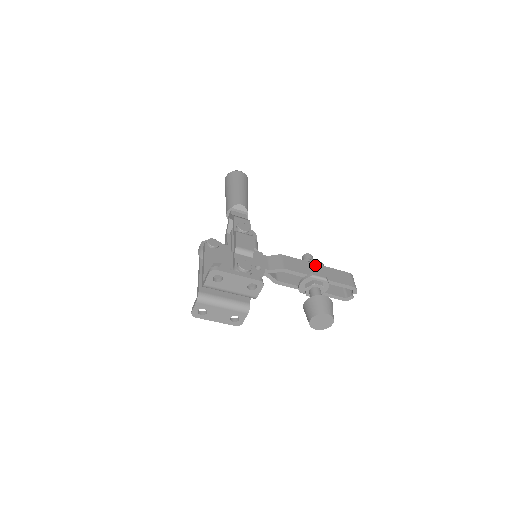
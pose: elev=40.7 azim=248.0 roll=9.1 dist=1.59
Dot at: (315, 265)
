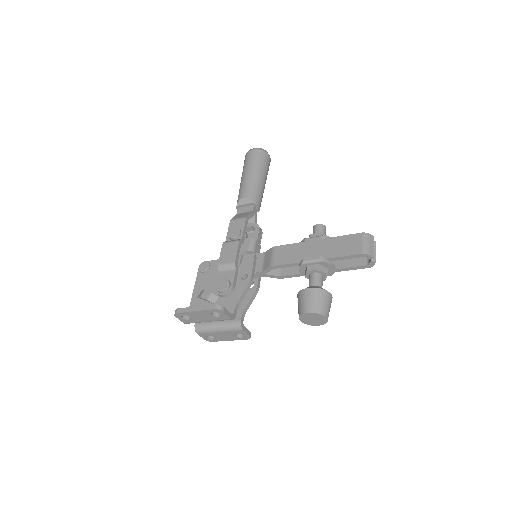
Dot at: (313, 243)
